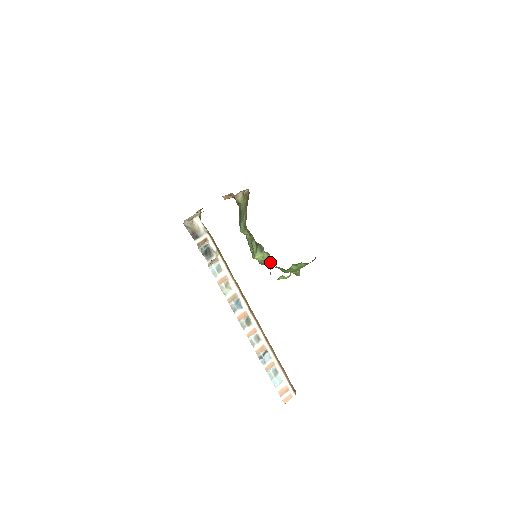
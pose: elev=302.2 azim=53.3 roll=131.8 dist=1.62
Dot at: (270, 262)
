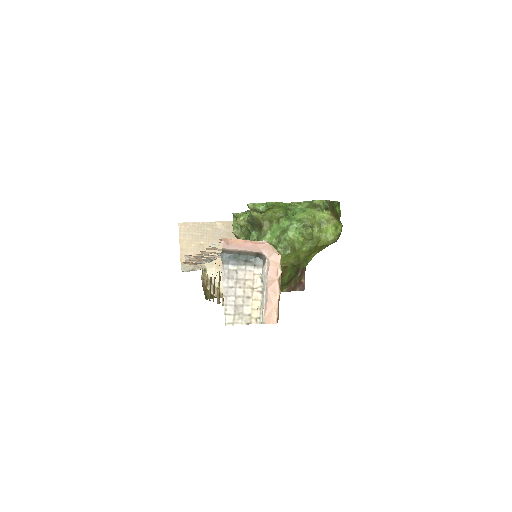
Dot at: occluded
